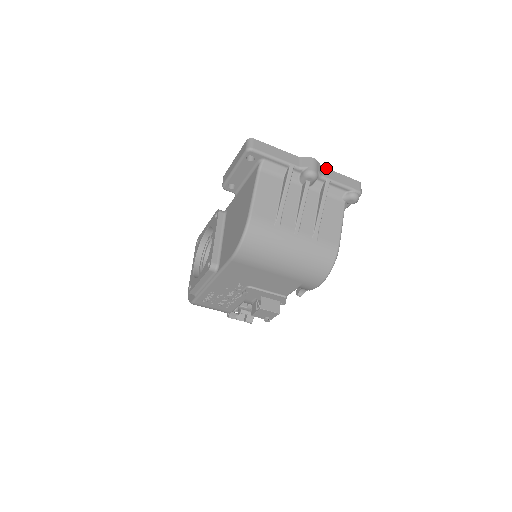
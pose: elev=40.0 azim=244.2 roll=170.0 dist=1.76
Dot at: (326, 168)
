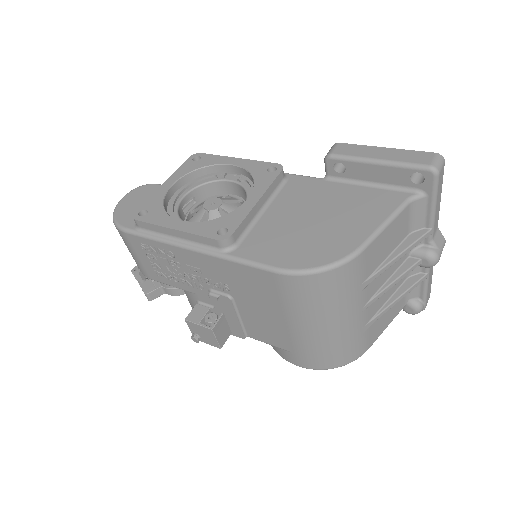
Dot at: occluded
